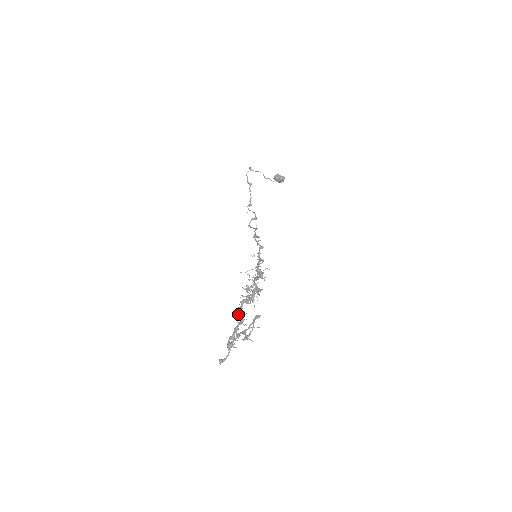
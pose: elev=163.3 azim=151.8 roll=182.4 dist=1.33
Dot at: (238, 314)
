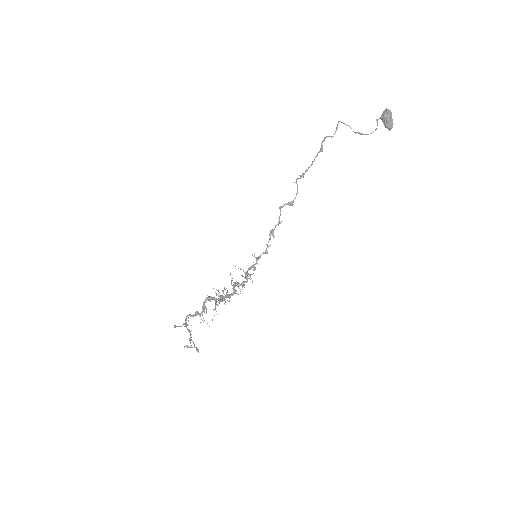
Dot at: occluded
